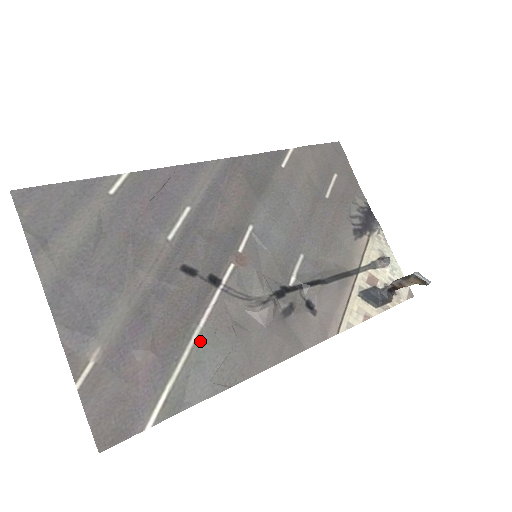
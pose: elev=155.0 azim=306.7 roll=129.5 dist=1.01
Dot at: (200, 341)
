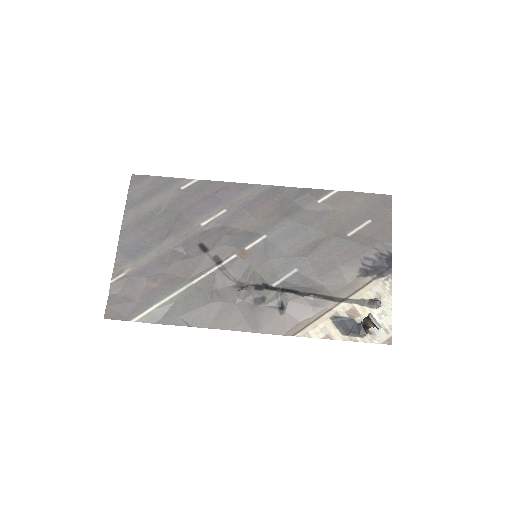
Dot at: (187, 291)
